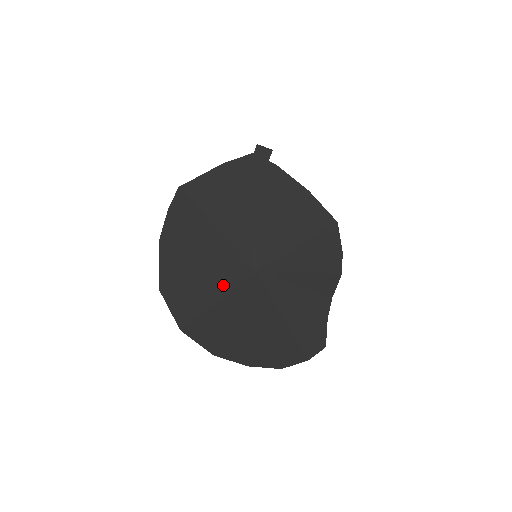
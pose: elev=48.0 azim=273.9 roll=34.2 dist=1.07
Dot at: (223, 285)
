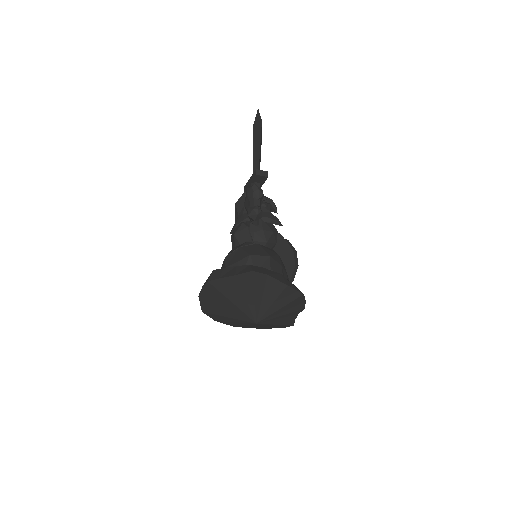
Dot at: (238, 321)
